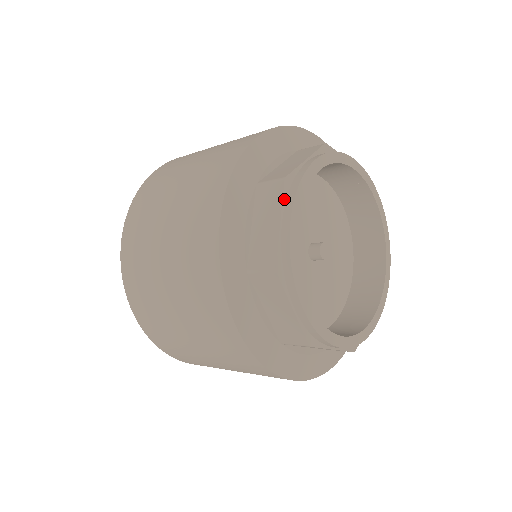
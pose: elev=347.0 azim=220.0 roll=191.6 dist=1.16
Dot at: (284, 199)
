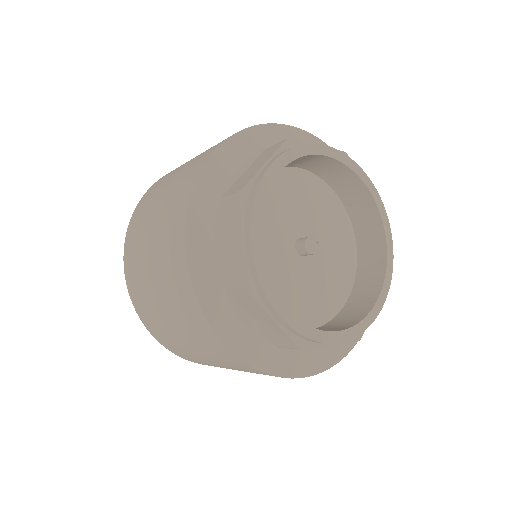
Dot at: (278, 151)
